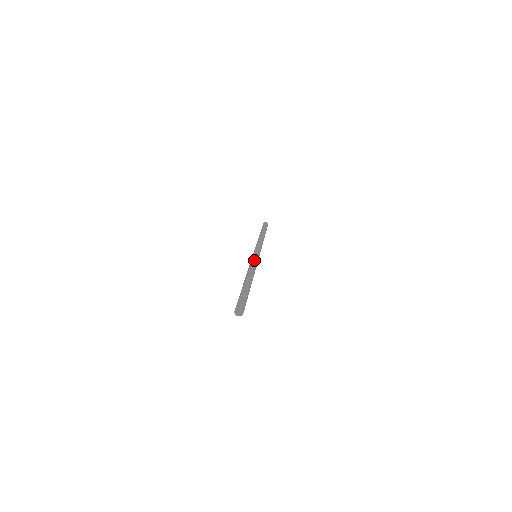
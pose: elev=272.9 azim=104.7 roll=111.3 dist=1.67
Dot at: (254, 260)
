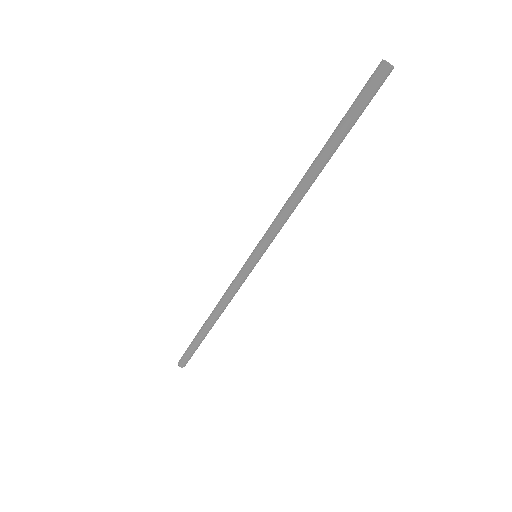
Dot at: occluded
